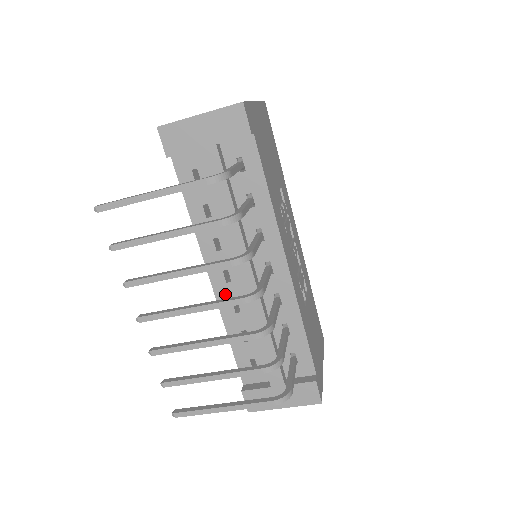
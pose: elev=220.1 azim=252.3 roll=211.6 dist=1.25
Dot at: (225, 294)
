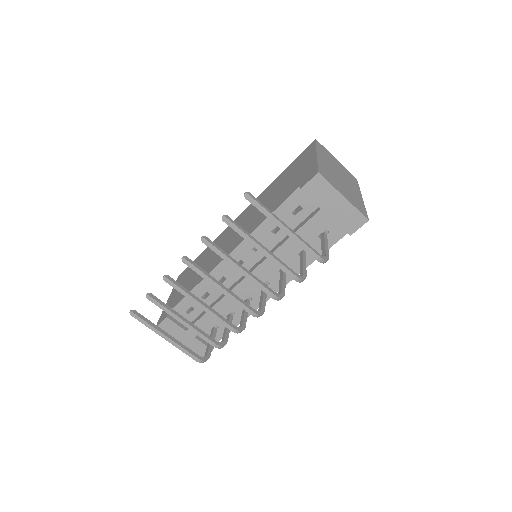
Dot at: (225, 269)
